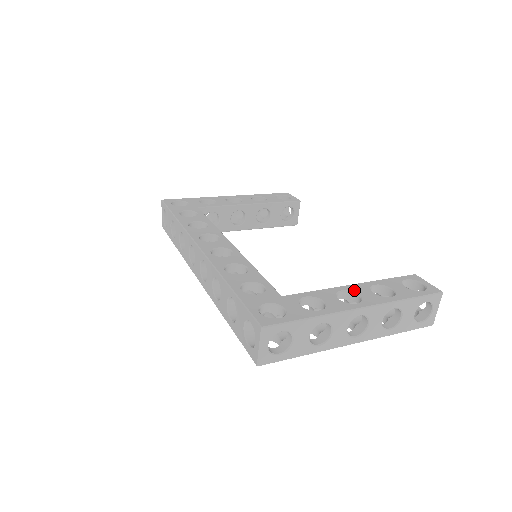
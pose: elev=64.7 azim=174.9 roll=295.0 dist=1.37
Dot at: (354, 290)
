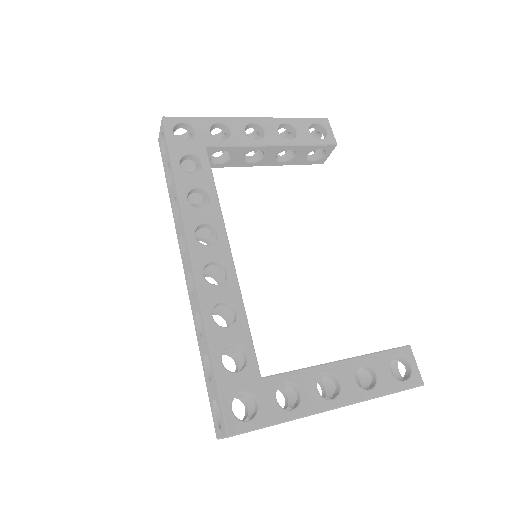
Dot at: (338, 373)
